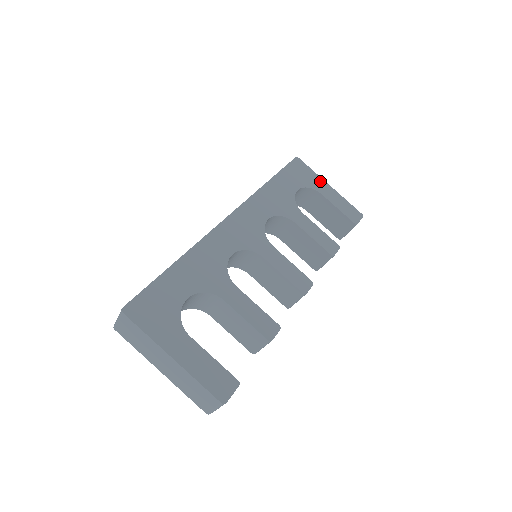
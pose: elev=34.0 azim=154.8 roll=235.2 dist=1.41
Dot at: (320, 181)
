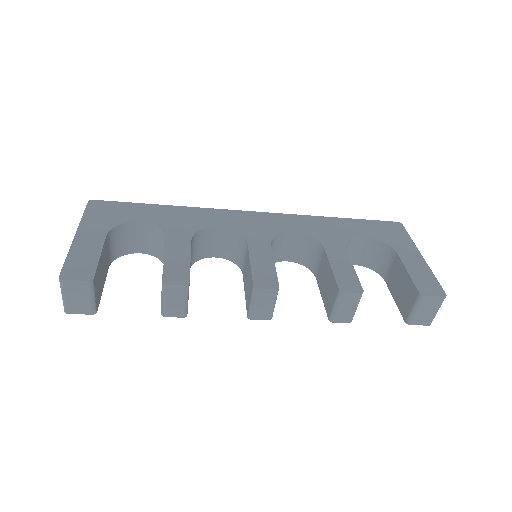
Dot at: (410, 246)
